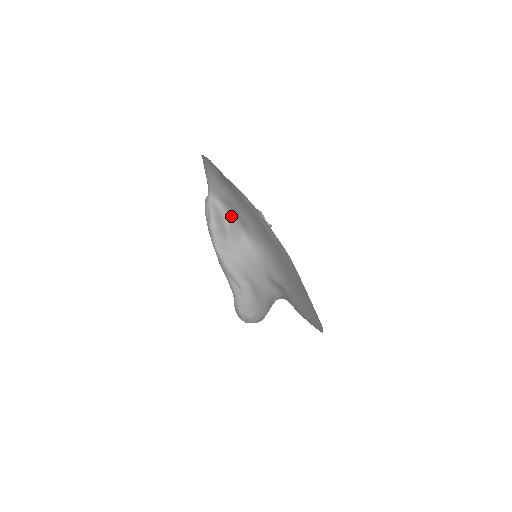
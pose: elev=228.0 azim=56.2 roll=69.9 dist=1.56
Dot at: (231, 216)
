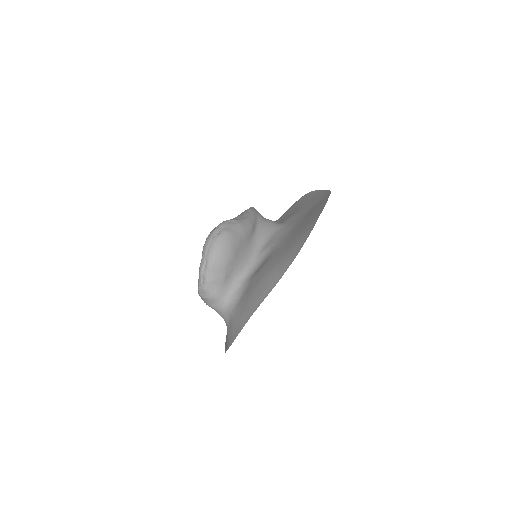
Dot at: occluded
